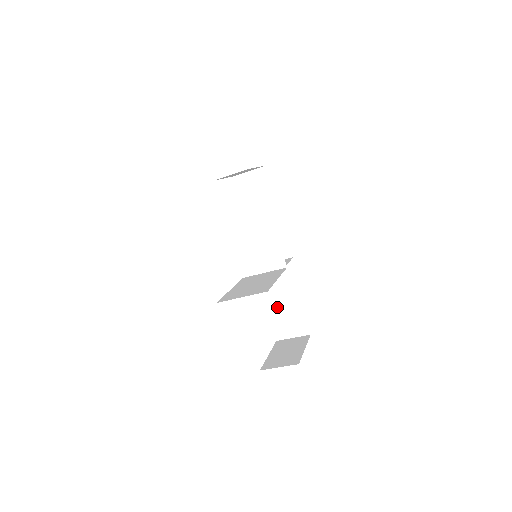
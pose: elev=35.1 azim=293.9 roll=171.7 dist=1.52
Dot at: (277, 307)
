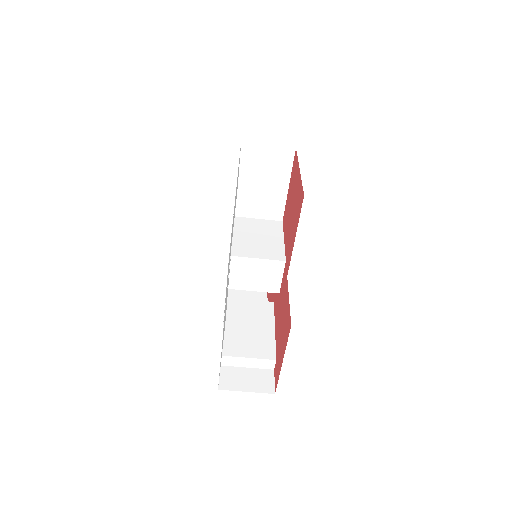
Dot at: (244, 336)
